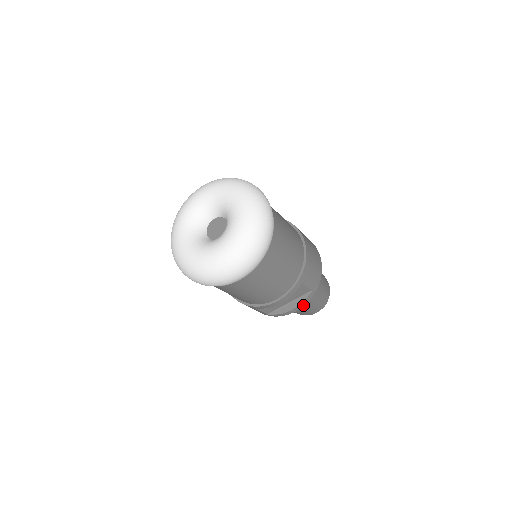
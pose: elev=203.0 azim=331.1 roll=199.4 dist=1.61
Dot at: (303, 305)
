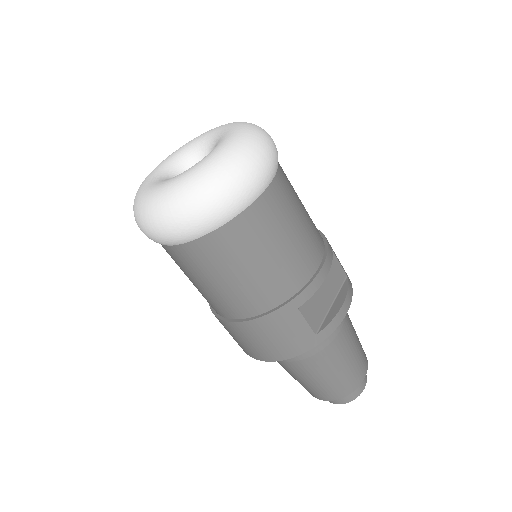
Dot at: (350, 299)
